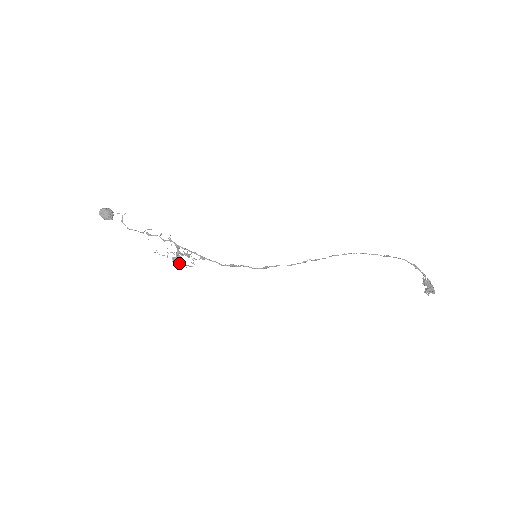
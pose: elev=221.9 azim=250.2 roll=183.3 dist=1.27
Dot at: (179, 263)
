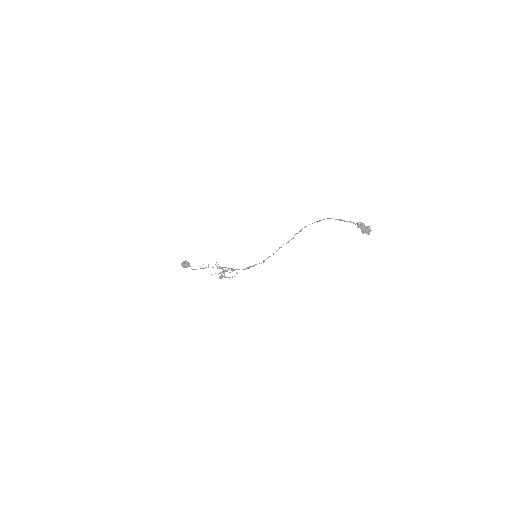
Dot at: occluded
